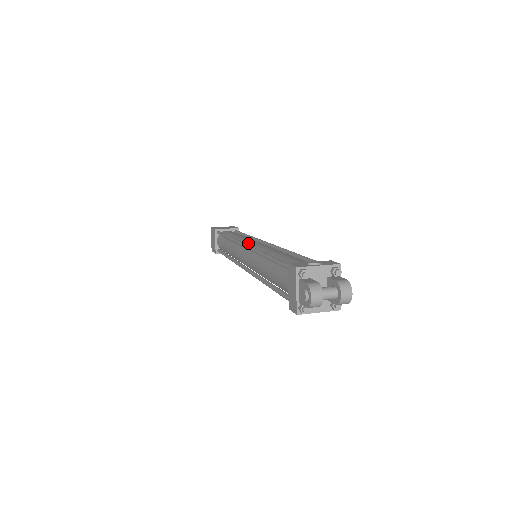
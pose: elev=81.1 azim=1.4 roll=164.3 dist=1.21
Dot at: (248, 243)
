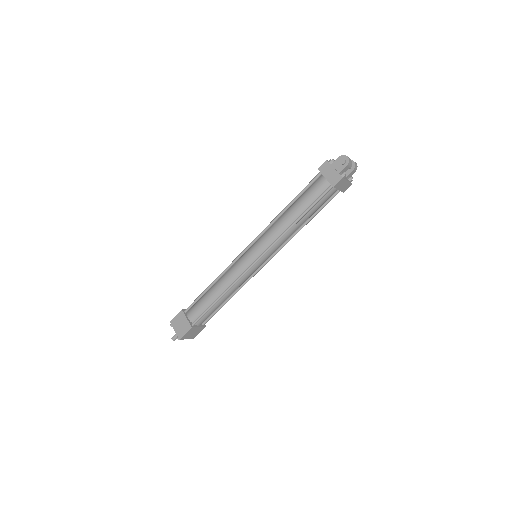
Dot at: (245, 252)
